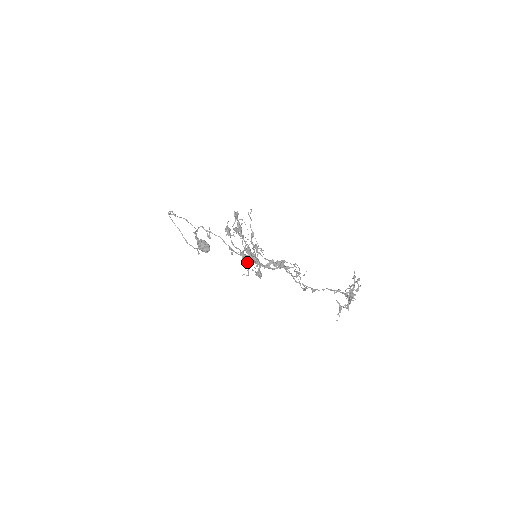
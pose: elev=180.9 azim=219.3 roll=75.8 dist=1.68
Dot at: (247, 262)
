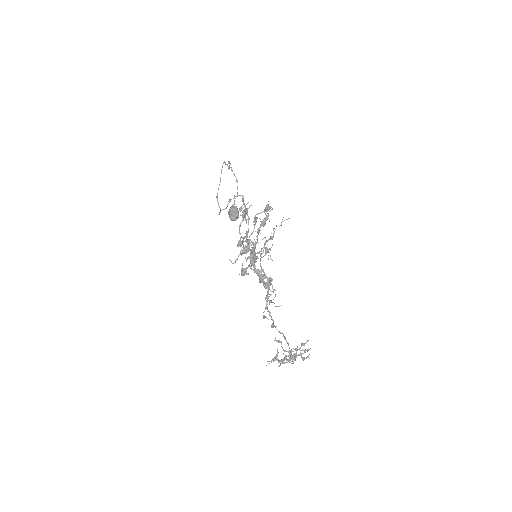
Dot at: (241, 253)
